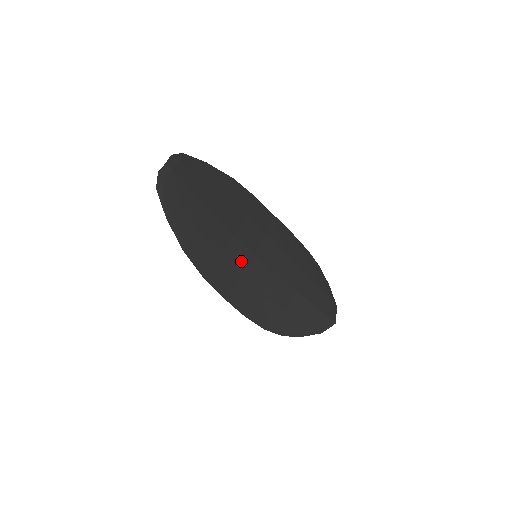
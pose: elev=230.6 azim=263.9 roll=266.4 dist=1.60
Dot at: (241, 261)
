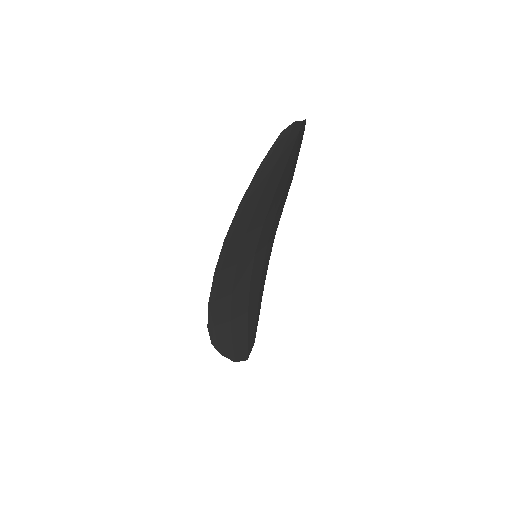
Dot at: (248, 251)
